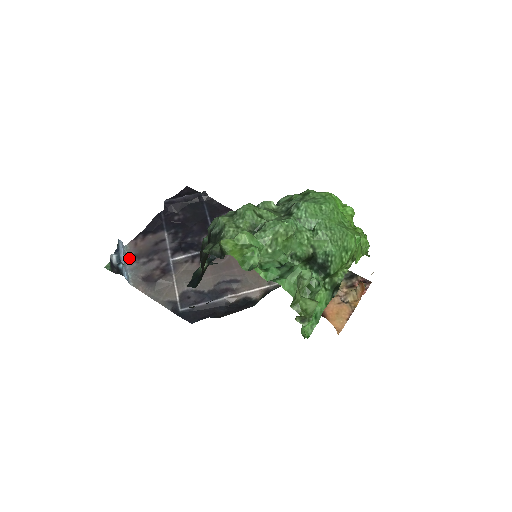
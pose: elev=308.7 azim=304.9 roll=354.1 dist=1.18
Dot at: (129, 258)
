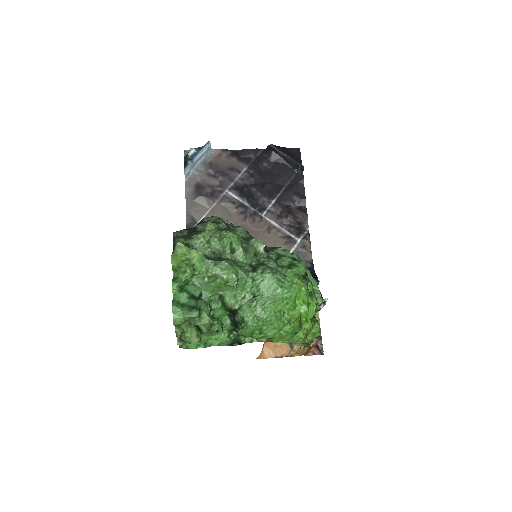
Dot at: (205, 160)
